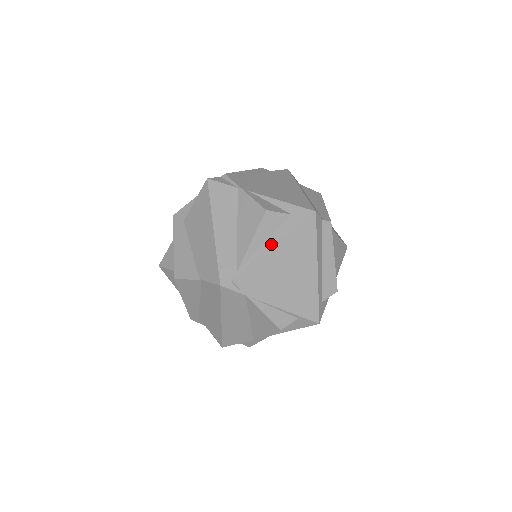
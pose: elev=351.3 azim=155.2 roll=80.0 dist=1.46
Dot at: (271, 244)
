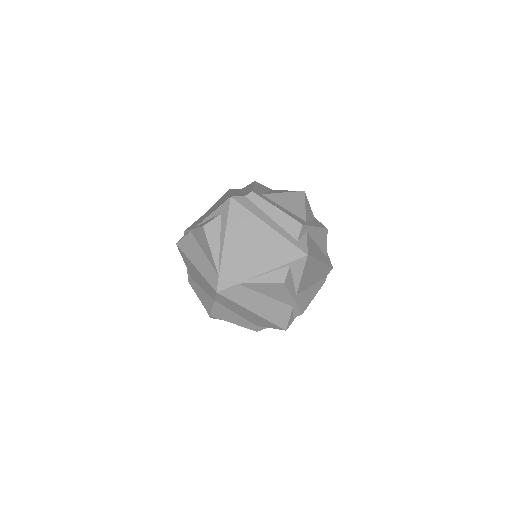
Dot at: (223, 241)
